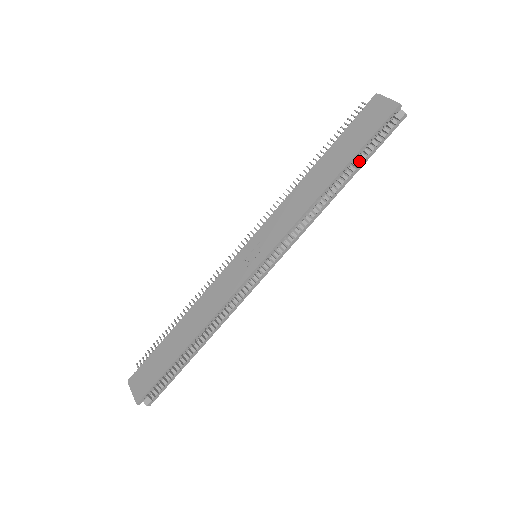
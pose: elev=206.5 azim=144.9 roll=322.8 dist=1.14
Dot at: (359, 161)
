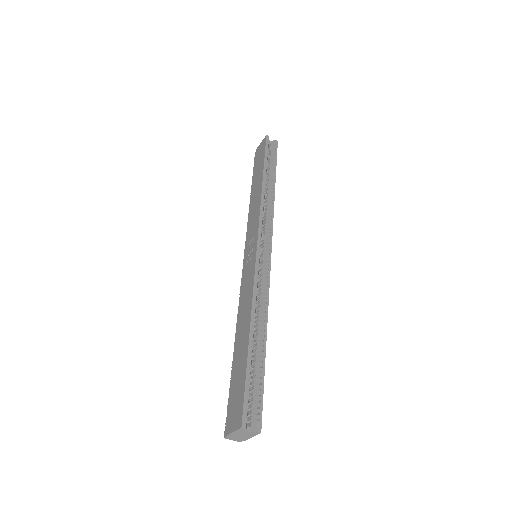
Dot at: (271, 169)
